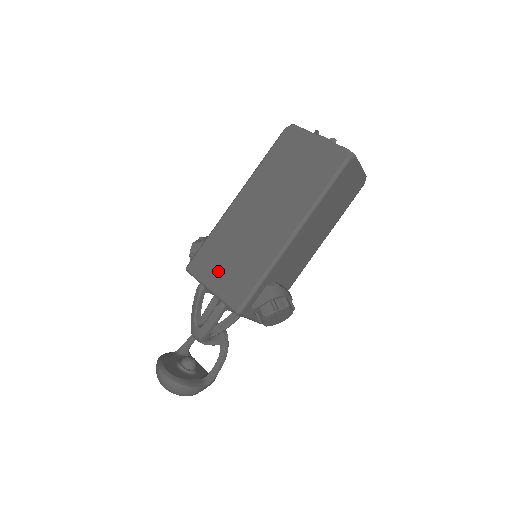
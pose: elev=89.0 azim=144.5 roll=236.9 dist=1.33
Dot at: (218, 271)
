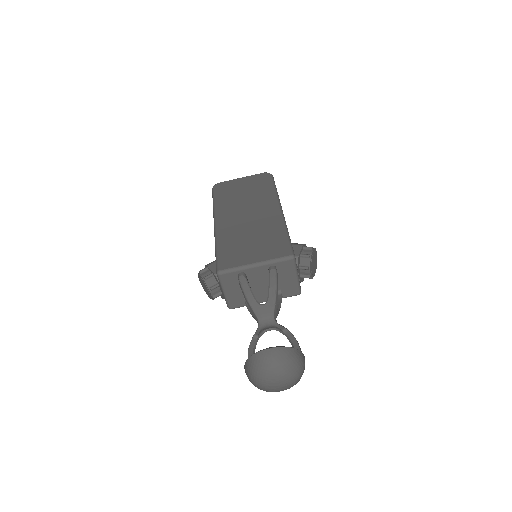
Dot at: (249, 253)
